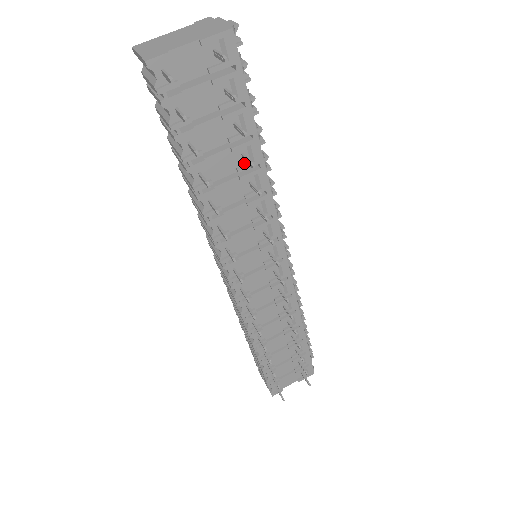
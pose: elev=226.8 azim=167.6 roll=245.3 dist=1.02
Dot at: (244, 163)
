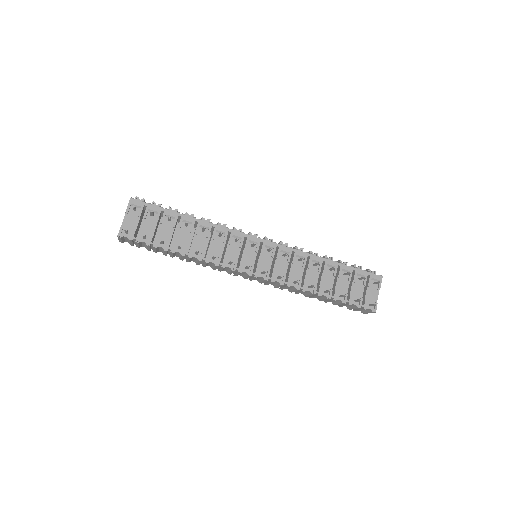
Dot at: (190, 228)
